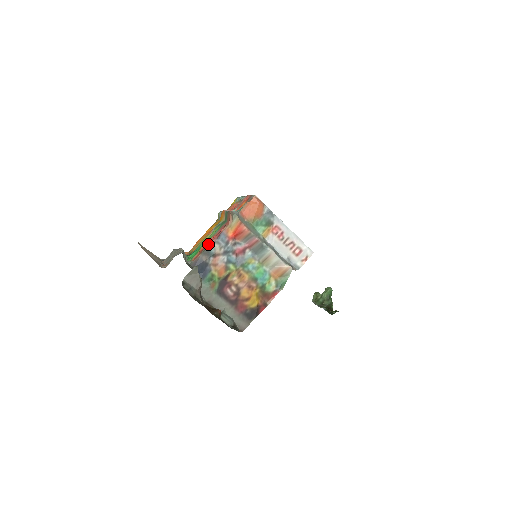
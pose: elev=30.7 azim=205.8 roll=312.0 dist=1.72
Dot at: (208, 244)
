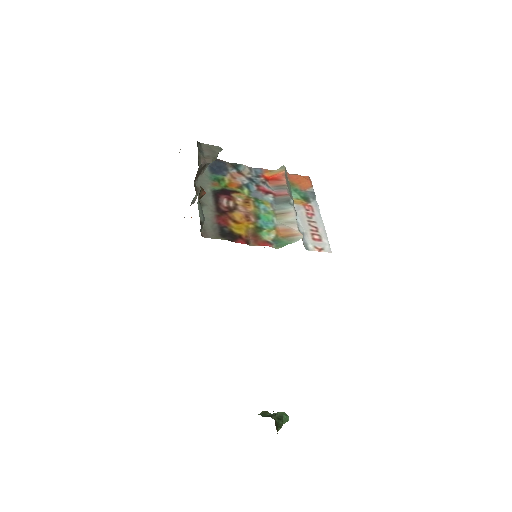
Dot at: occluded
